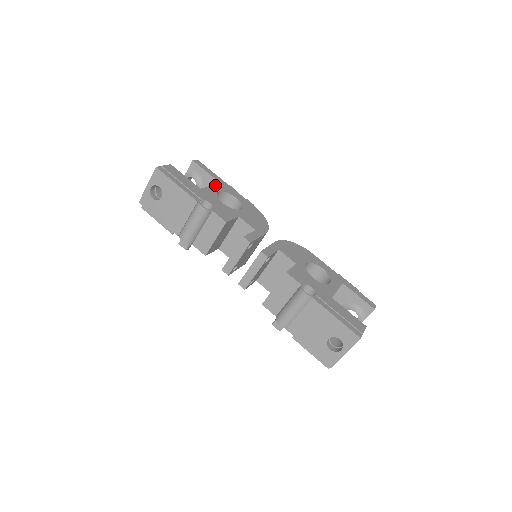
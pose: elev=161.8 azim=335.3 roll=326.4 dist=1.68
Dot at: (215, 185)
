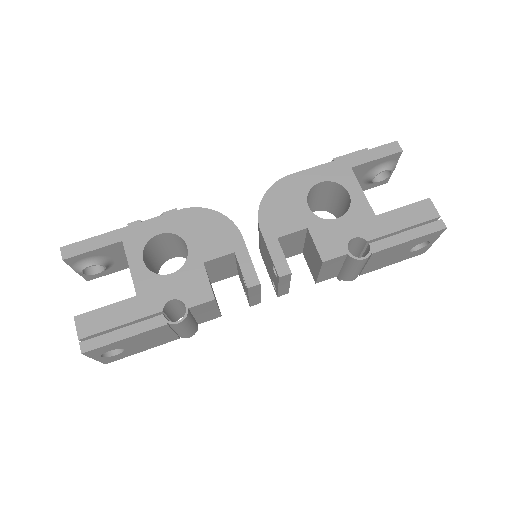
Dot at: (127, 257)
